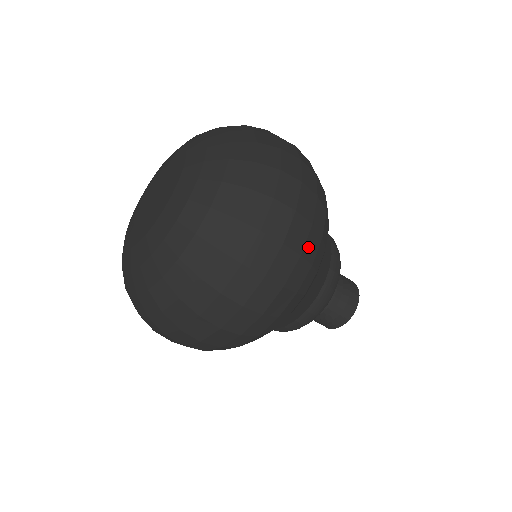
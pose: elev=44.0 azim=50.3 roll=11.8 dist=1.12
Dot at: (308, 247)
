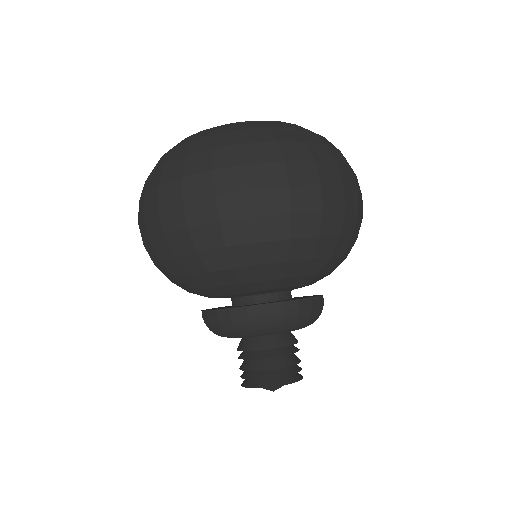
Dot at: occluded
